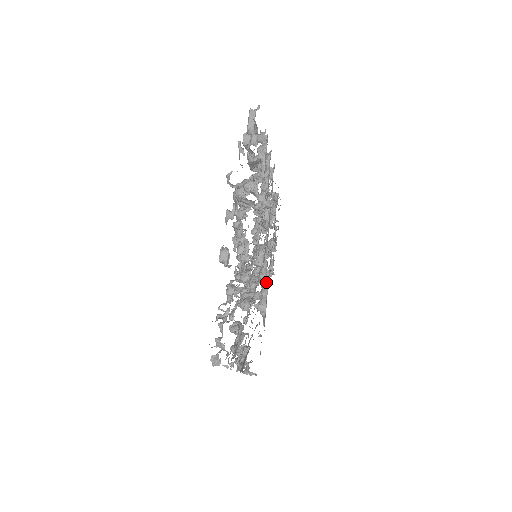
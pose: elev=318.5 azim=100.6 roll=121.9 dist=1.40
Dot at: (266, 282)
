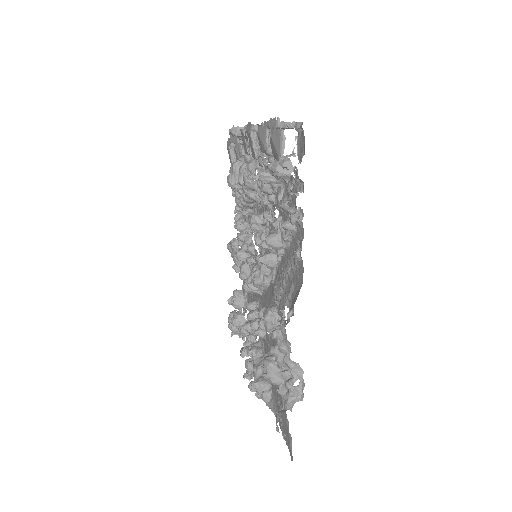
Dot at: (259, 351)
